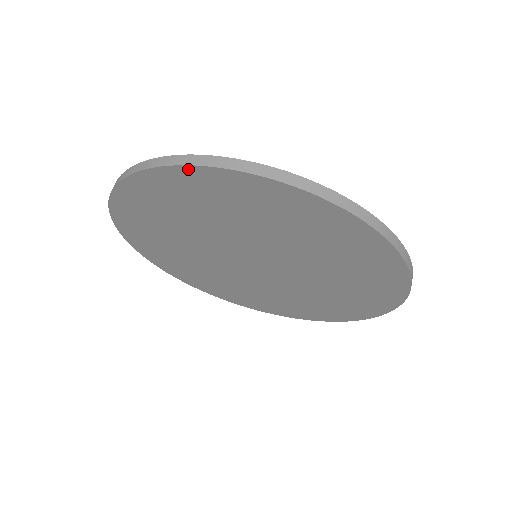
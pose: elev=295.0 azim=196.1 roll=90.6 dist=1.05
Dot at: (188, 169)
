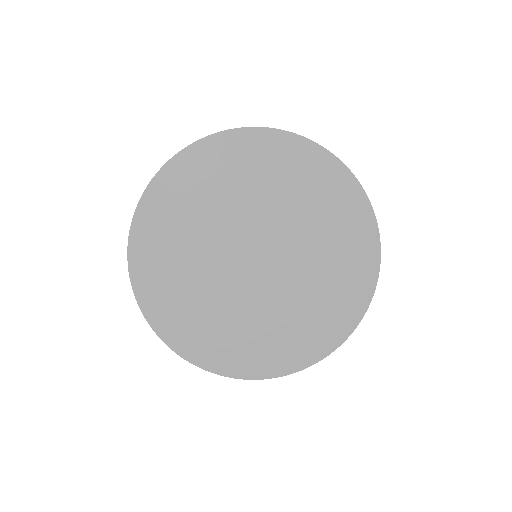
Dot at: (134, 228)
